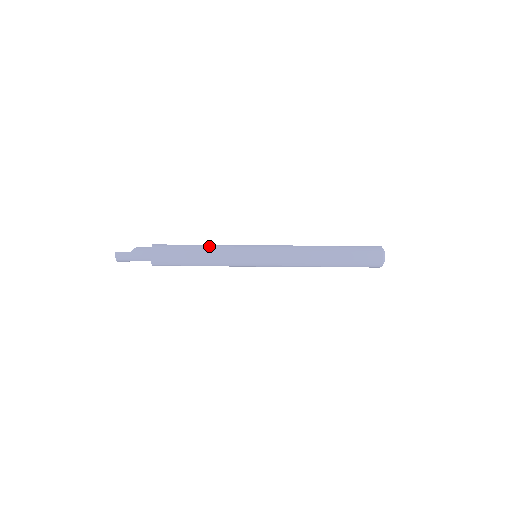
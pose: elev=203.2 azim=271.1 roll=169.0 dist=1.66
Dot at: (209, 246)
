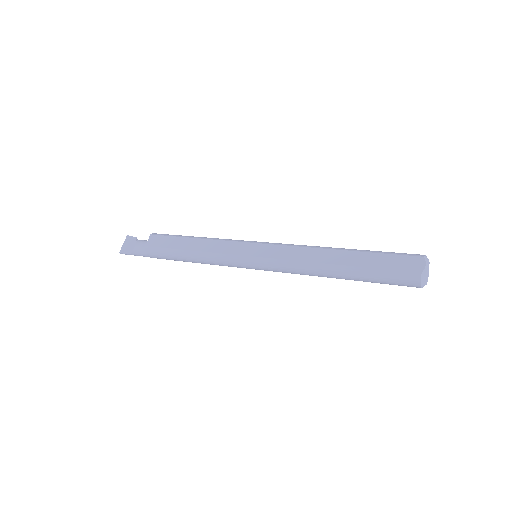
Dot at: (199, 255)
